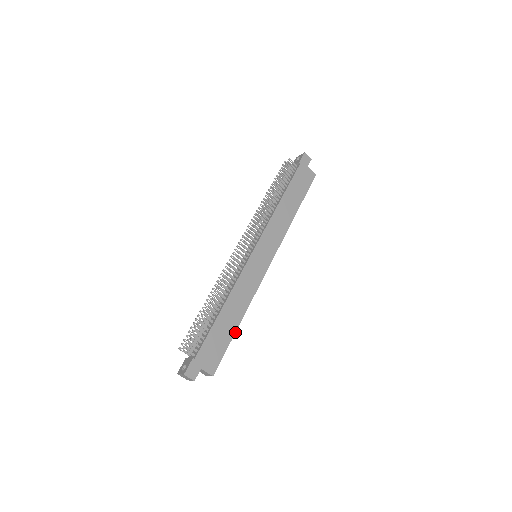
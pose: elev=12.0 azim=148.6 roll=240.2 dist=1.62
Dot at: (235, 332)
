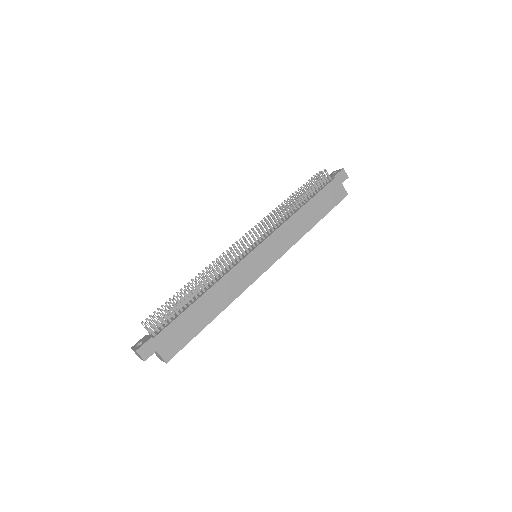
Dot at: occluded
